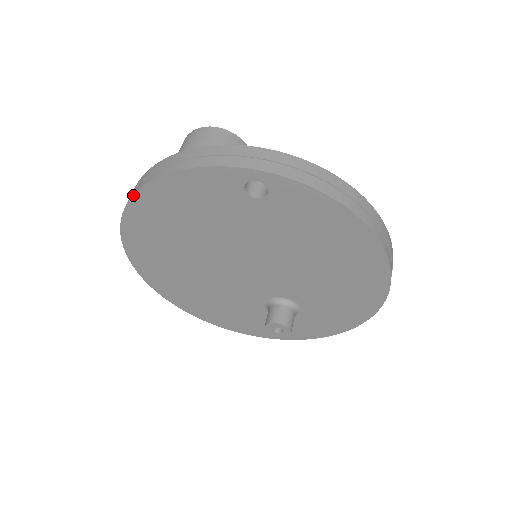
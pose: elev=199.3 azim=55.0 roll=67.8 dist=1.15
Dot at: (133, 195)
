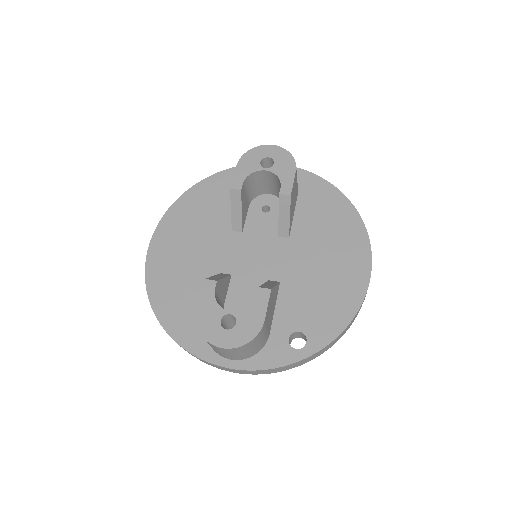
Dot at: occluded
